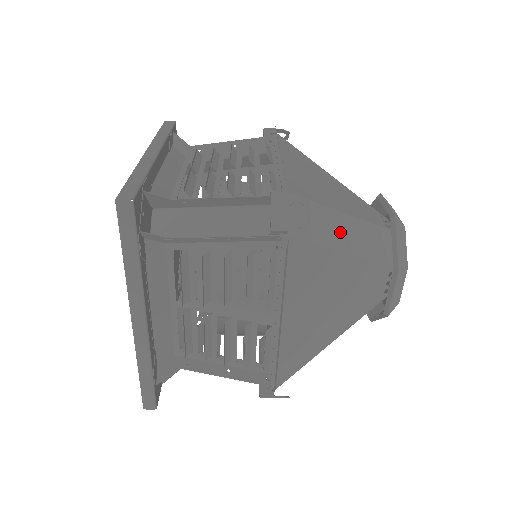
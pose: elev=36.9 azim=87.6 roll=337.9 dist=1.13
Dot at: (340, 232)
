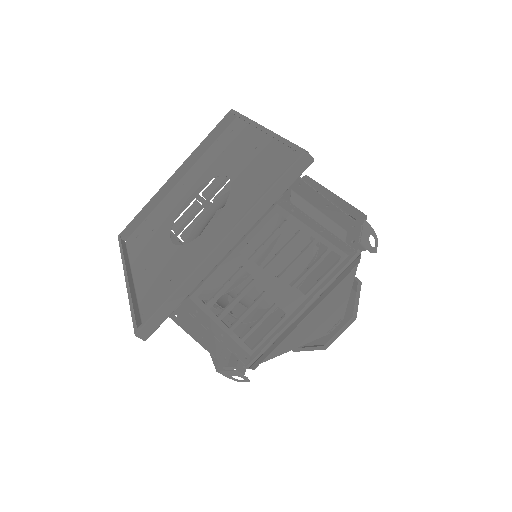
Dot at: occluded
